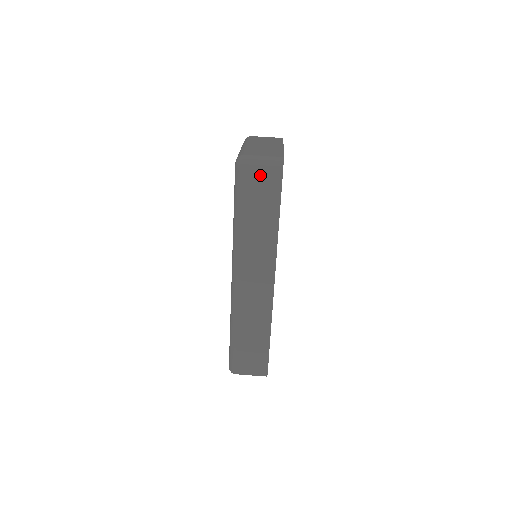
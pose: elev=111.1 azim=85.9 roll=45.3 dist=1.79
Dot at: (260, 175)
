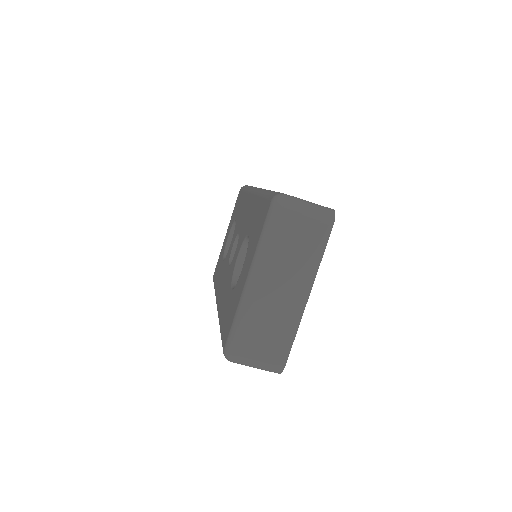
Dot at: occluded
